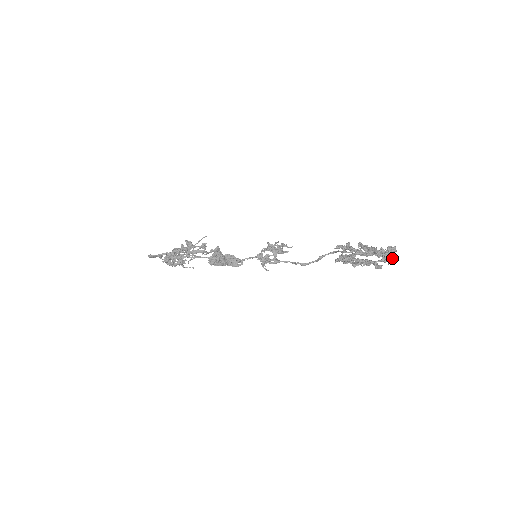
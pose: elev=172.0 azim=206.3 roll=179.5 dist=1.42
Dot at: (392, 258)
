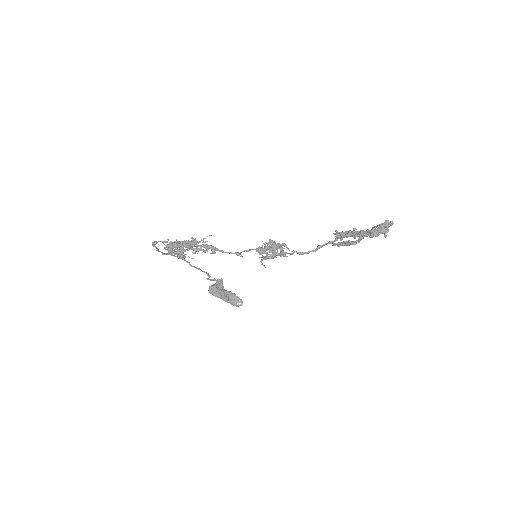
Dot at: (388, 229)
